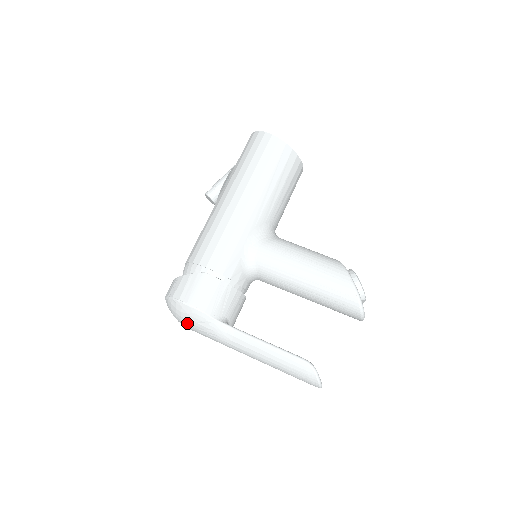
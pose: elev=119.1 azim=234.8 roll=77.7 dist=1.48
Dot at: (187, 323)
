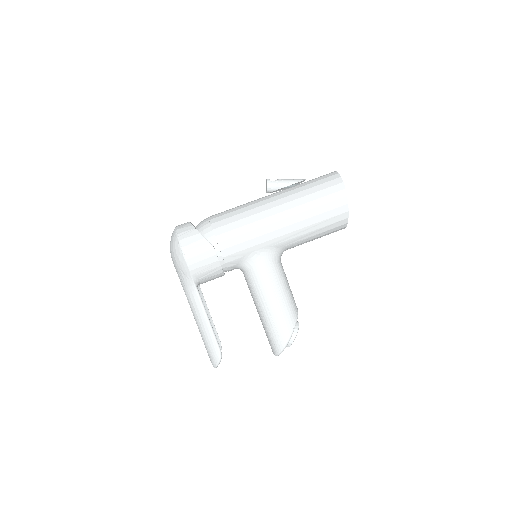
Dot at: (174, 261)
